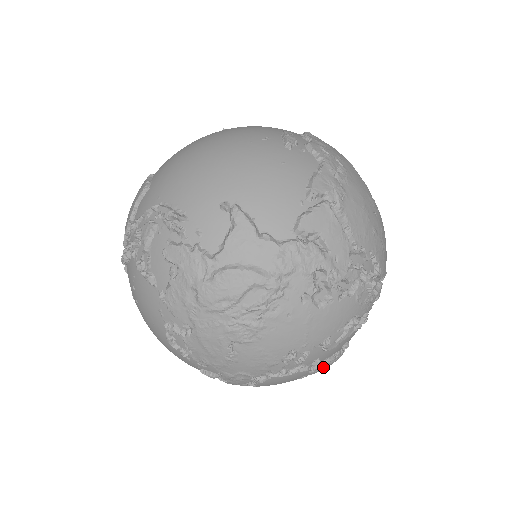
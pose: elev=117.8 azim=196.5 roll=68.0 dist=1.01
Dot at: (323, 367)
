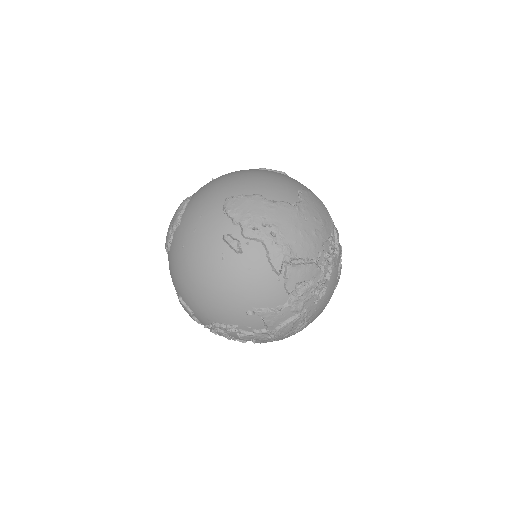
Dot at: occluded
